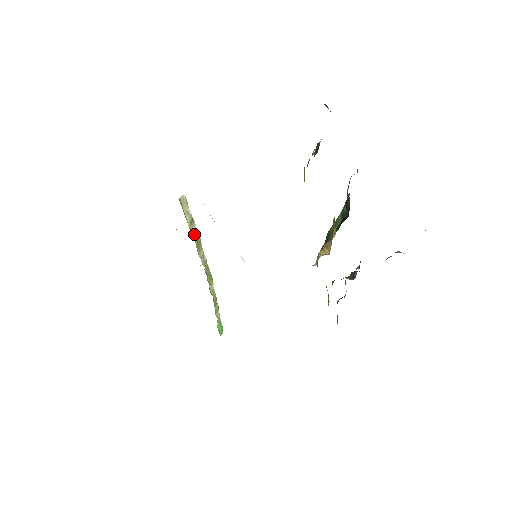
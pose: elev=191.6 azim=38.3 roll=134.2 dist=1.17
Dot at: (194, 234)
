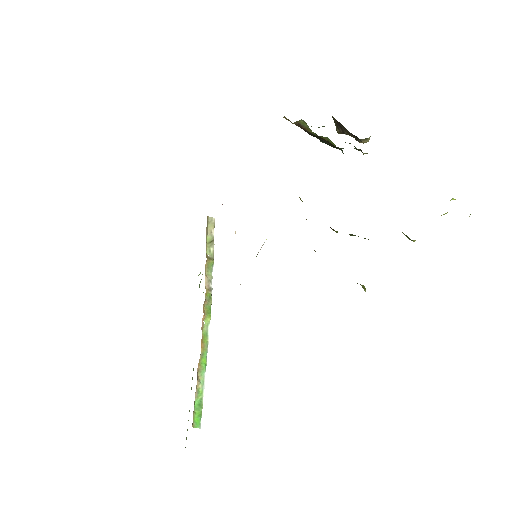
Dot at: (209, 254)
